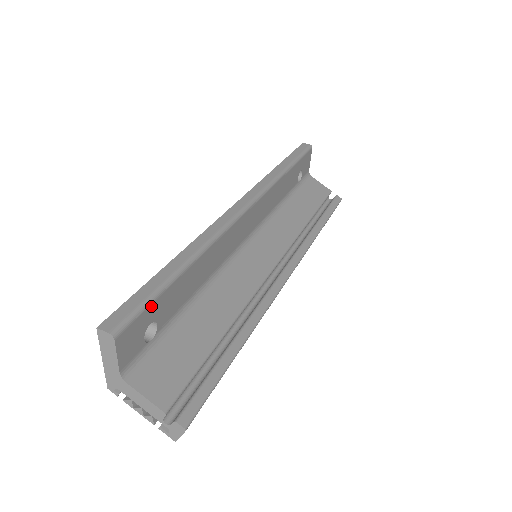
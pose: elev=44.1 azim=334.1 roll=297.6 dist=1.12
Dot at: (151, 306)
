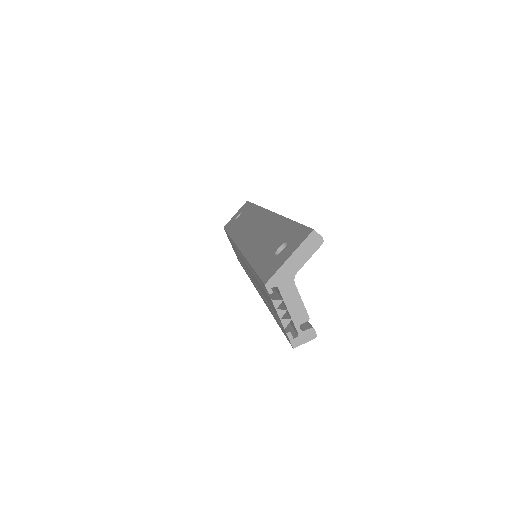
Dot at: occluded
